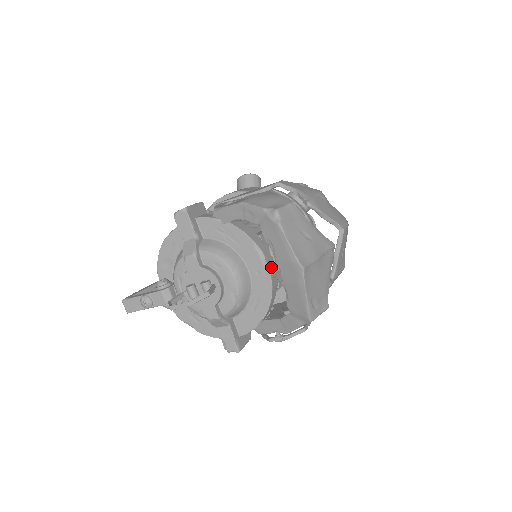
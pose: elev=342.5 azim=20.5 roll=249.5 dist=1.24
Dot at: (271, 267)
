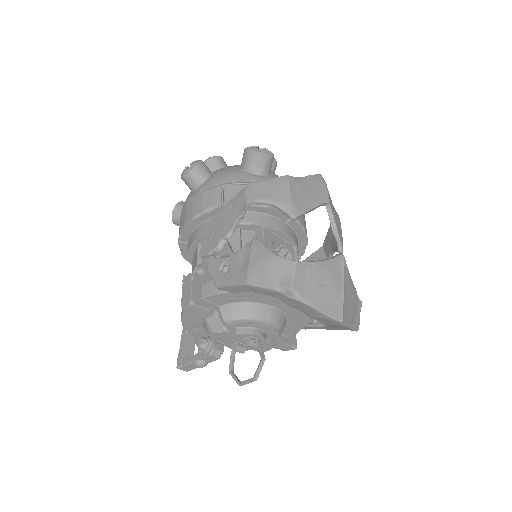
Dot at: occluded
